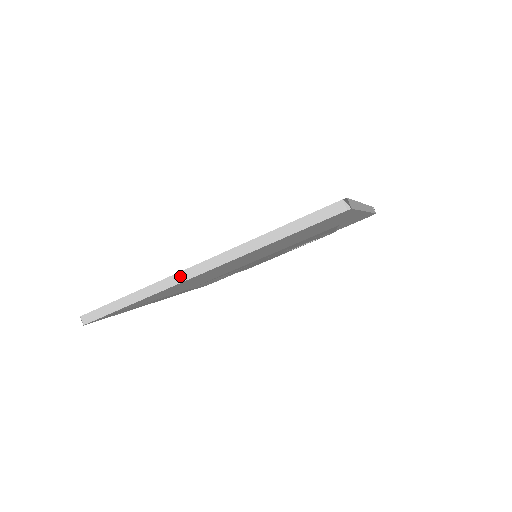
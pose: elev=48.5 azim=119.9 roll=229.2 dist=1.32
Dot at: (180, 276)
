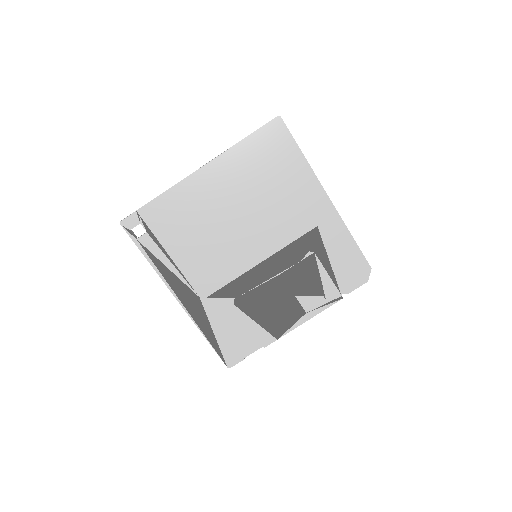
Dot at: (188, 176)
